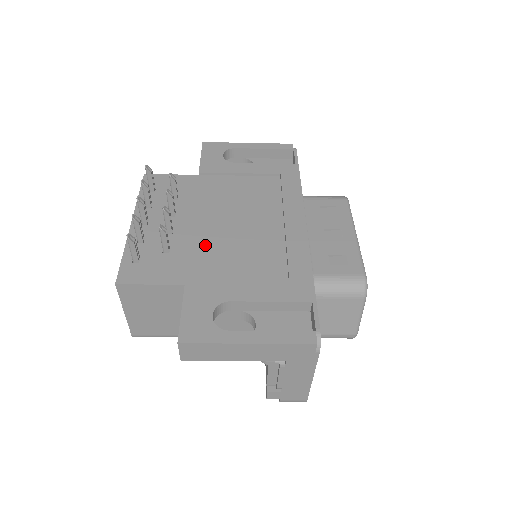
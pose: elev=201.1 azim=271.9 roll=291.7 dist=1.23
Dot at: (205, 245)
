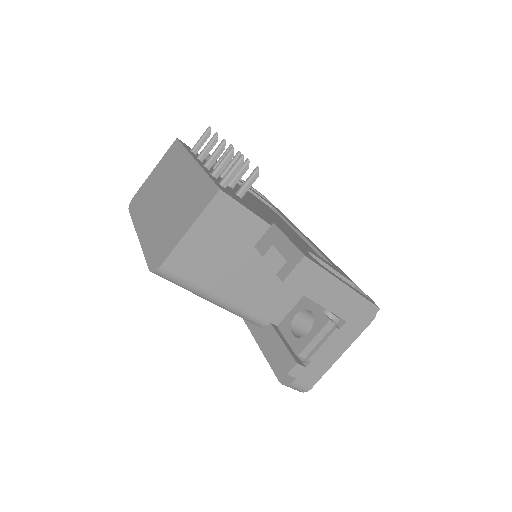
Dot at: occluded
